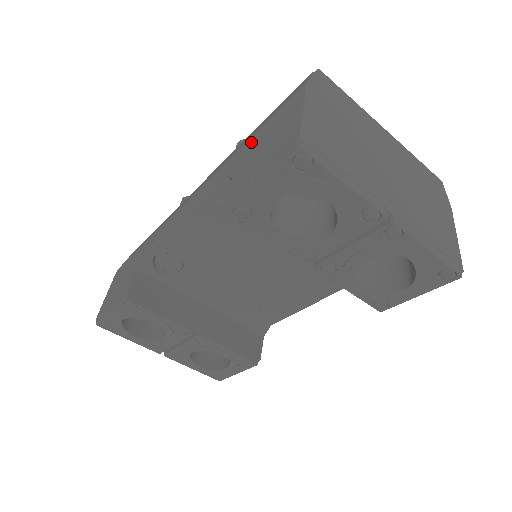
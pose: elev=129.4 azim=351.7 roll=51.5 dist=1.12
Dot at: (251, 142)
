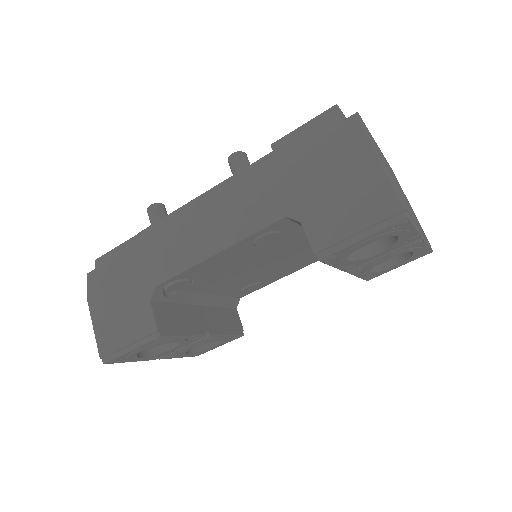
Dot at: (305, 184)
